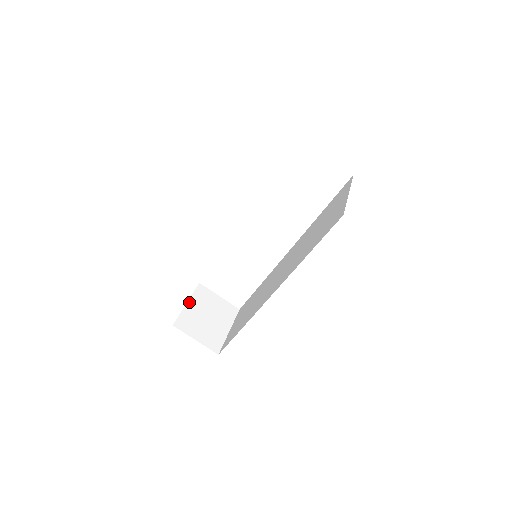
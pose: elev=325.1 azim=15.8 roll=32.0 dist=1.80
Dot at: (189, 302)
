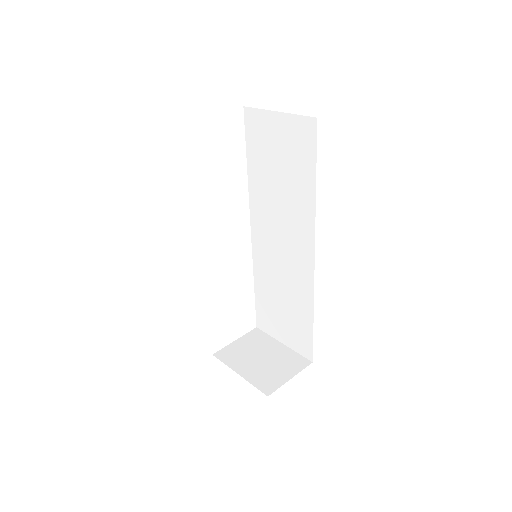
Dot at: (238, 372)
